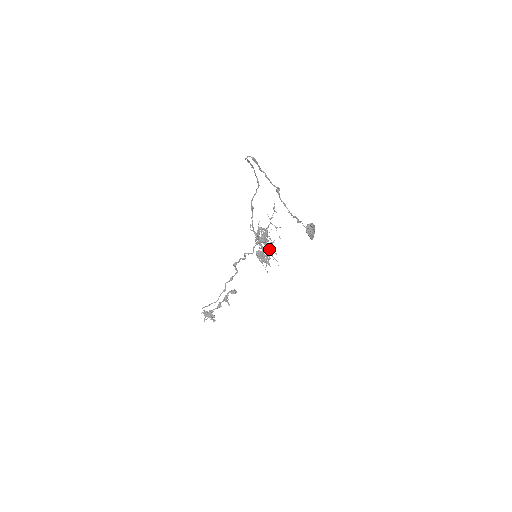
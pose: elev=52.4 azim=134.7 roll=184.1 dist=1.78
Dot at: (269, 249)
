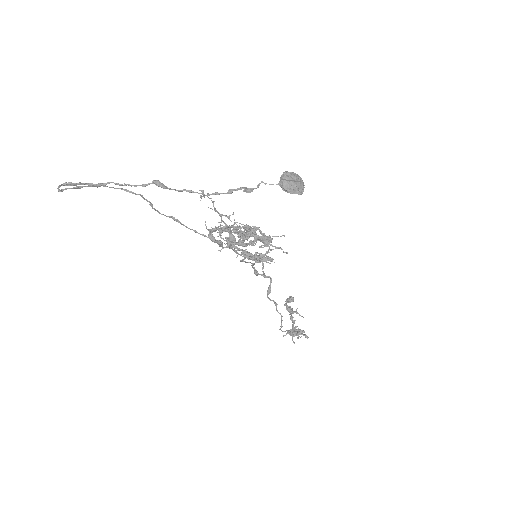
Dot at: (259, 240)
